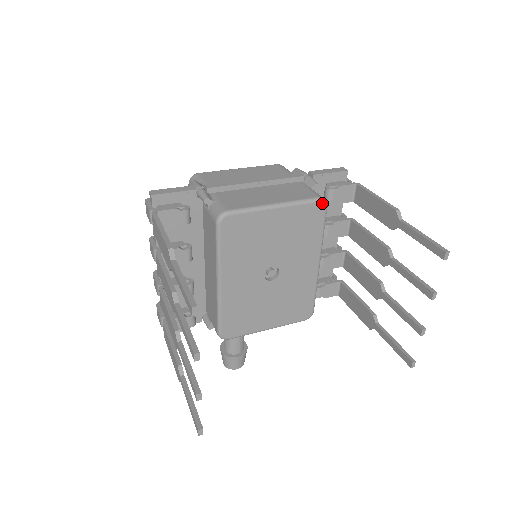
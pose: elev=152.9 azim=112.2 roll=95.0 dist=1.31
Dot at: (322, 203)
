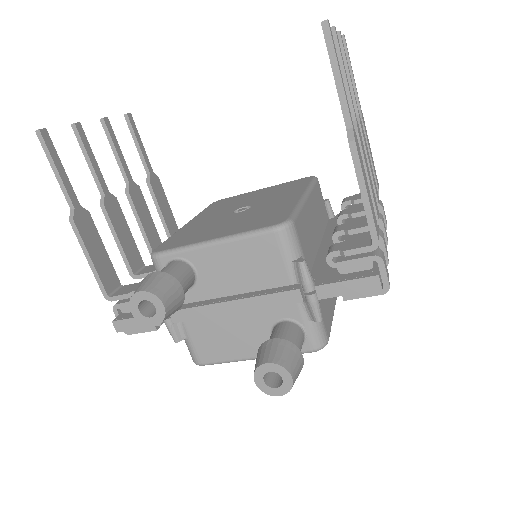
Dot at: (310, 177)
